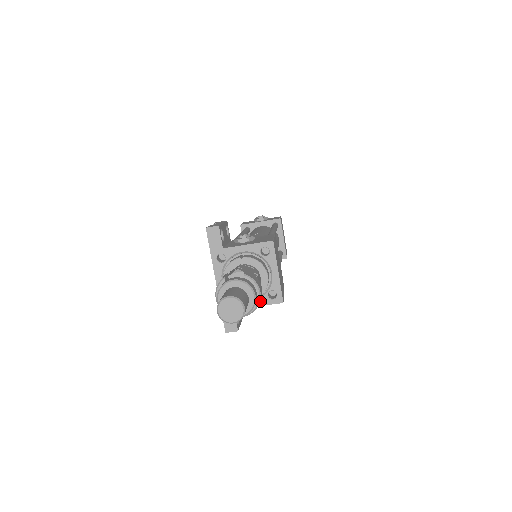
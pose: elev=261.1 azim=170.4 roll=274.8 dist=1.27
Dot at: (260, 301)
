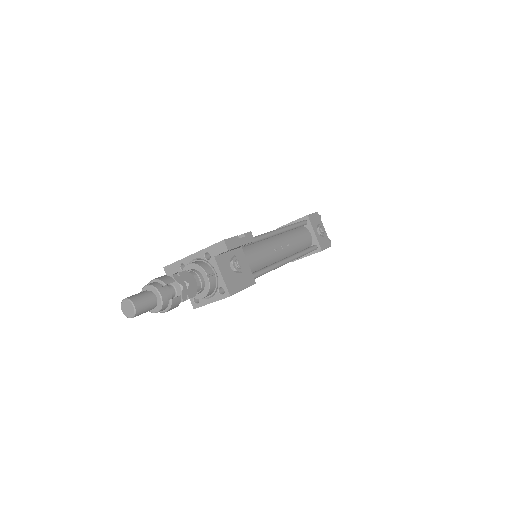
Dot at: occluded
